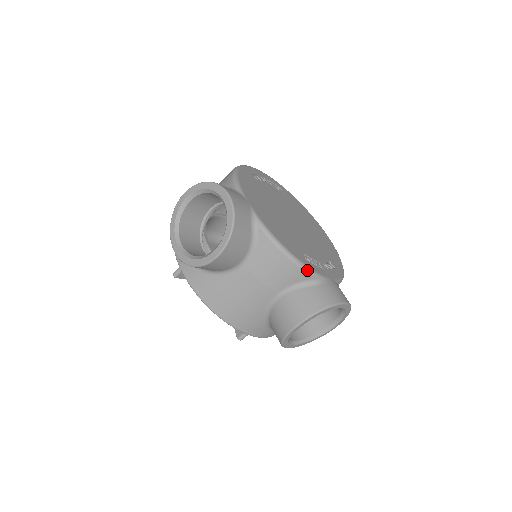
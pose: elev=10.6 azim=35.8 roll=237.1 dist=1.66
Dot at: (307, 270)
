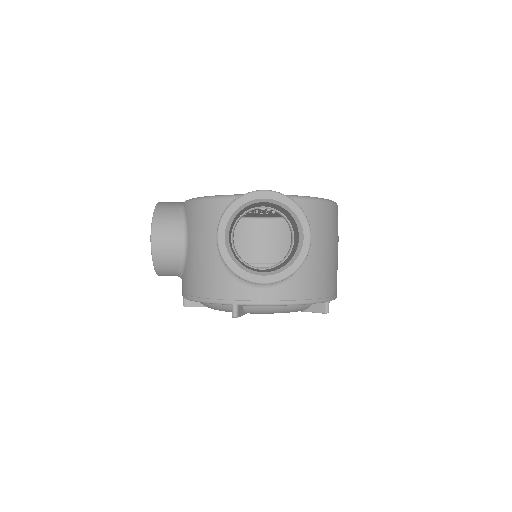
Dot at: (221, 197)
